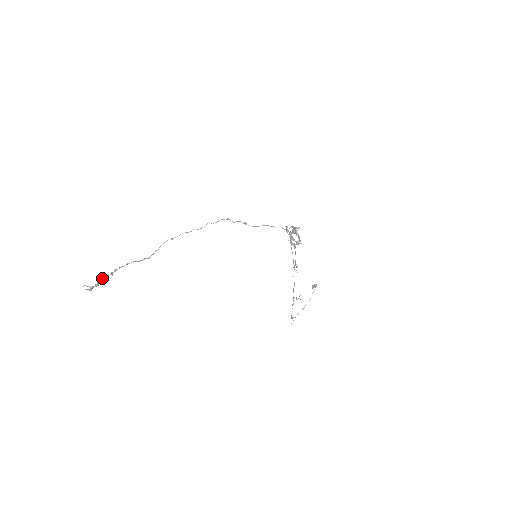
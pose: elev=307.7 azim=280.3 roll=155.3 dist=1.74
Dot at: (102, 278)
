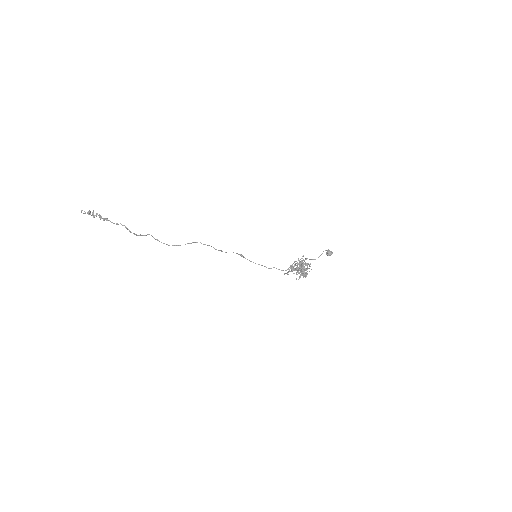
Dot at: (96, 215)
